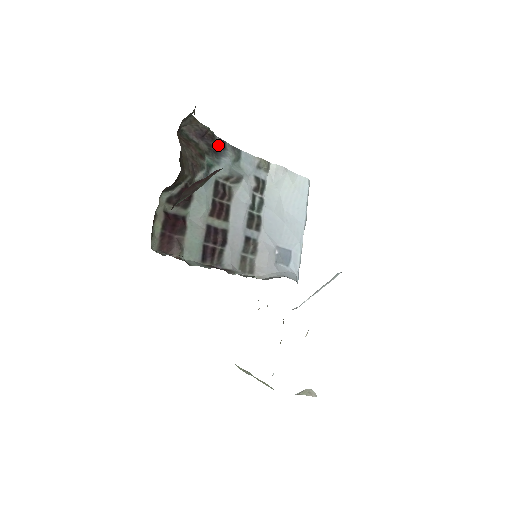
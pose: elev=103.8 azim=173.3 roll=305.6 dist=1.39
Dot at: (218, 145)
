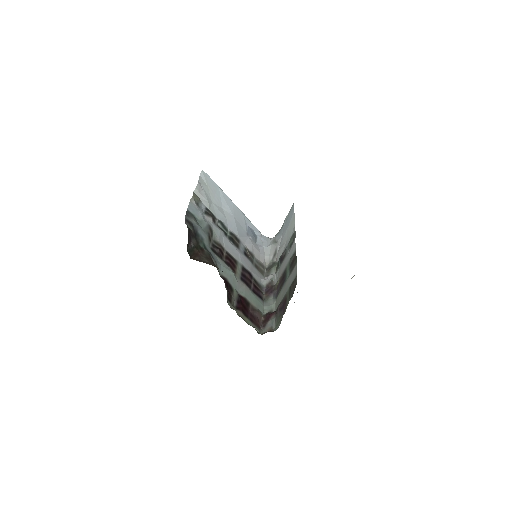
Dot at: (191, 228)
